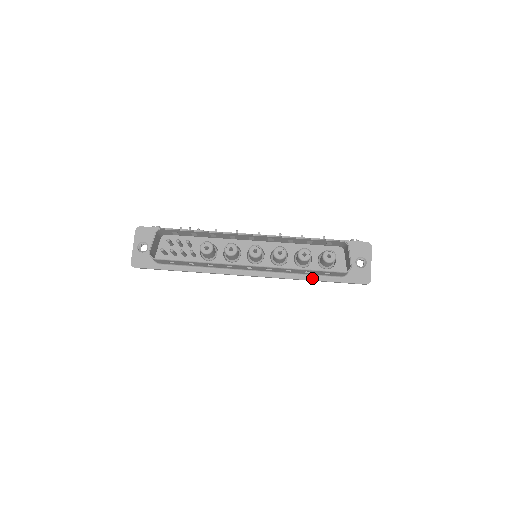
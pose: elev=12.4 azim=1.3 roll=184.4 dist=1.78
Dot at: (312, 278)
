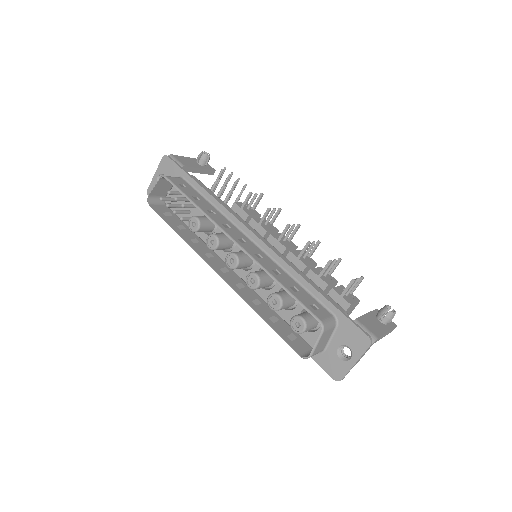
Dot at: occluded
